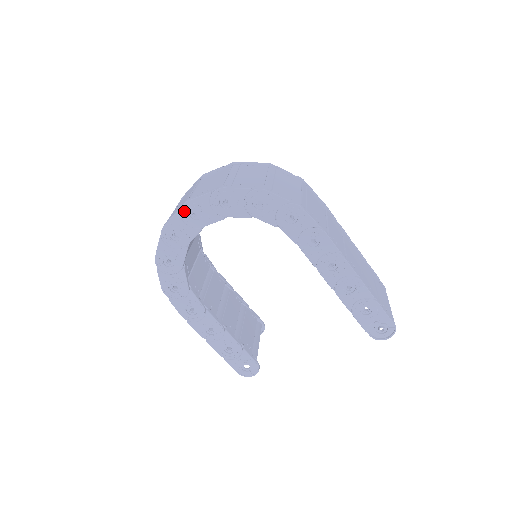
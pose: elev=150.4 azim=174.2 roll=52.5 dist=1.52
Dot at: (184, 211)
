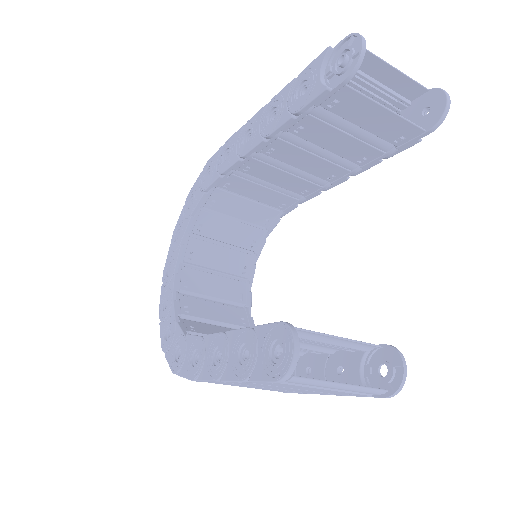
Dot at: (164, 279)
